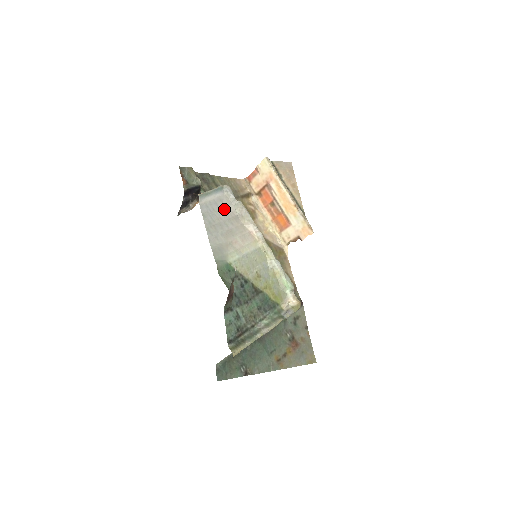
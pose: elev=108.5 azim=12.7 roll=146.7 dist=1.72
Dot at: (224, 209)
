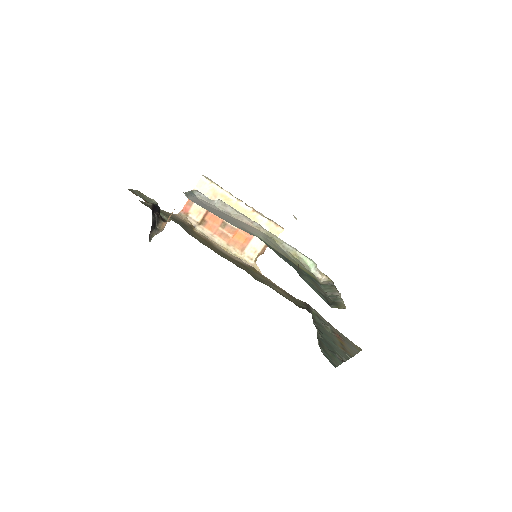
Dot at: (210, 207)
